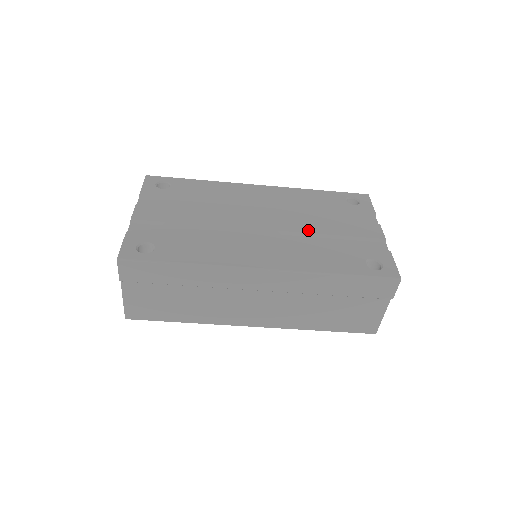
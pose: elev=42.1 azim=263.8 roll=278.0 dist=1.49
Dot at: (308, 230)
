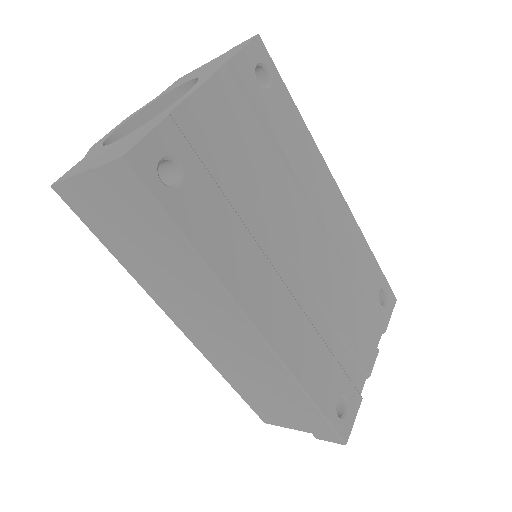
Dot at: (331, 307)
